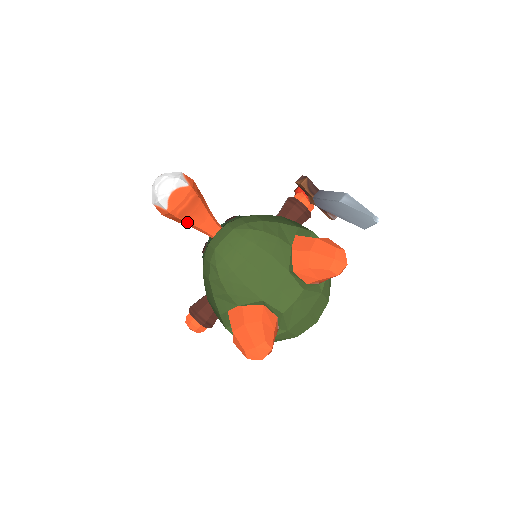
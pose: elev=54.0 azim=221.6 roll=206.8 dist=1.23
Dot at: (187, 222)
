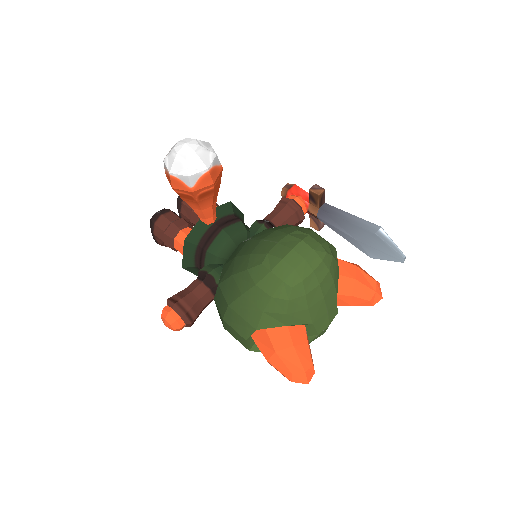
Dot at: (198, 204)
